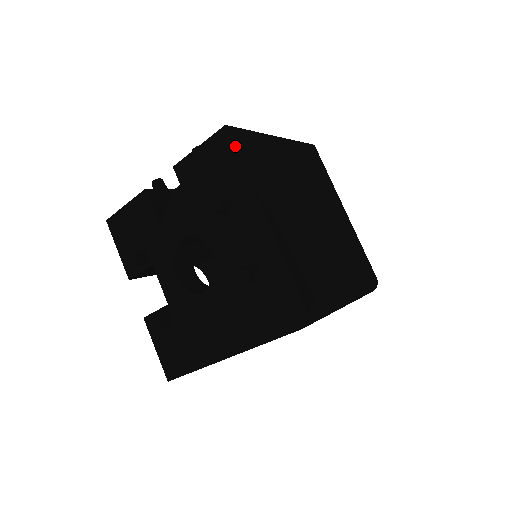
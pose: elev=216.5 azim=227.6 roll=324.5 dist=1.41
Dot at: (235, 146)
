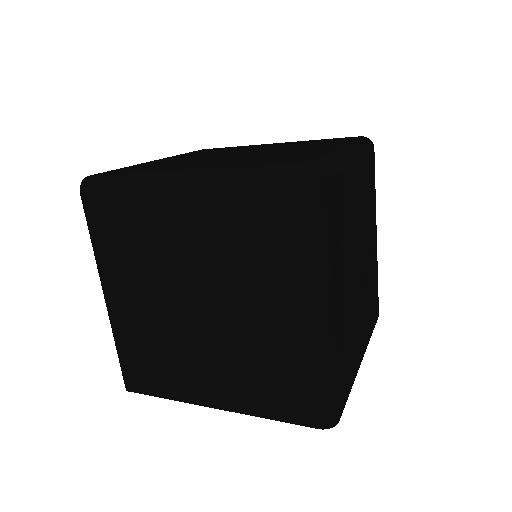
Dot at: occluded
